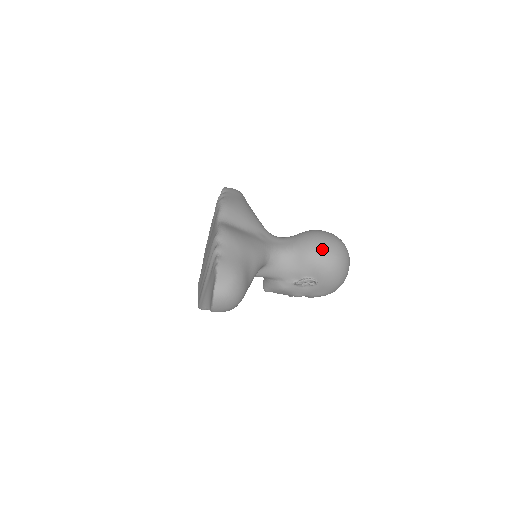
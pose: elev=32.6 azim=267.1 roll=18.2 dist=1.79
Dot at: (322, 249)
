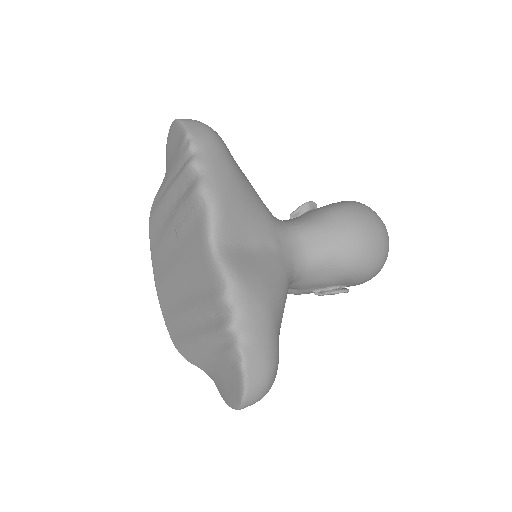
Dot at: (367, 255)
